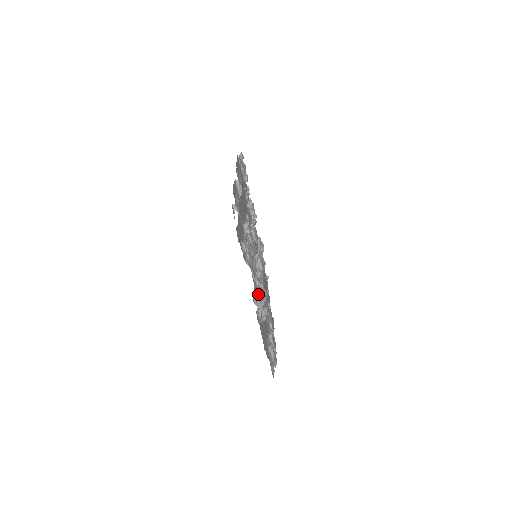
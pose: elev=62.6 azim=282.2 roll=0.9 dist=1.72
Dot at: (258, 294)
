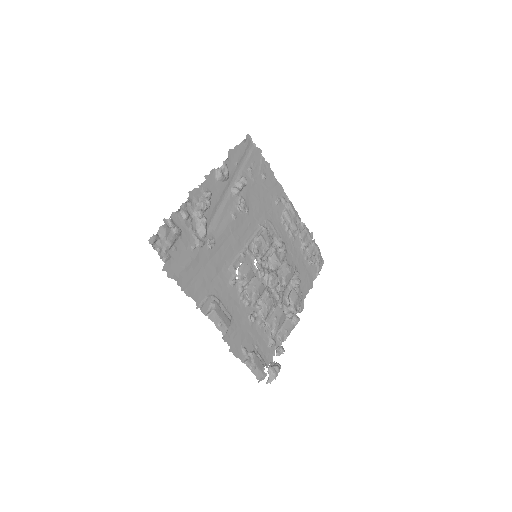
Dot at: (286, 286)
